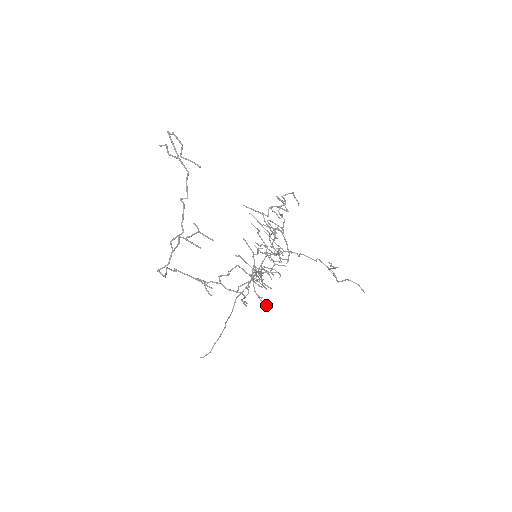
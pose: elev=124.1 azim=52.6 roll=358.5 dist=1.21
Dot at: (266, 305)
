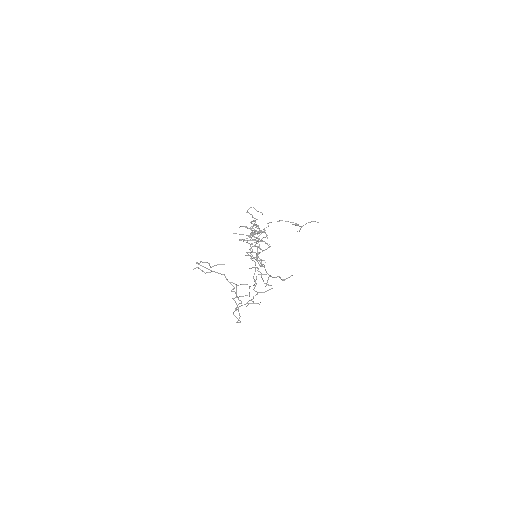
Dot at: occluded
